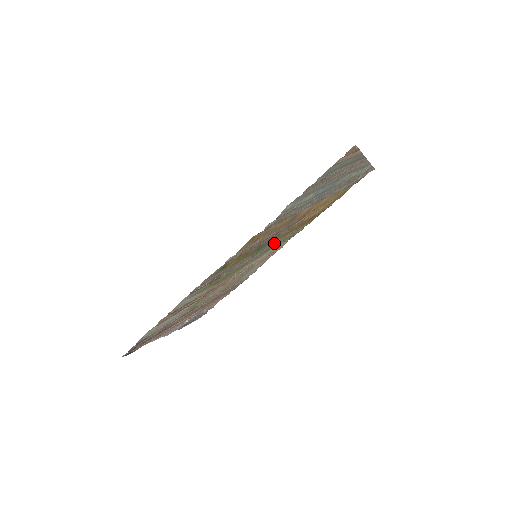
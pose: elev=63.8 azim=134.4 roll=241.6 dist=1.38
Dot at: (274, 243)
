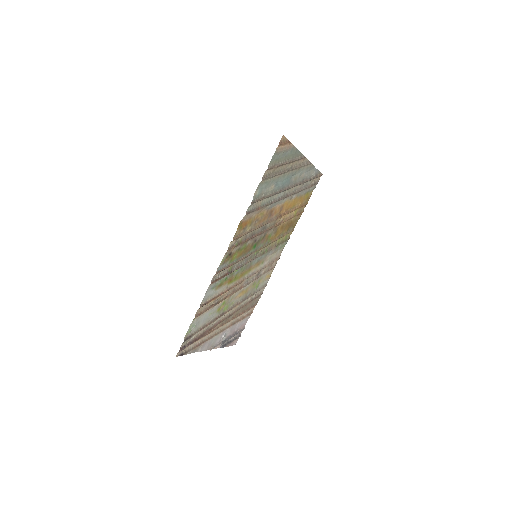
Dot at: (267, 245)
